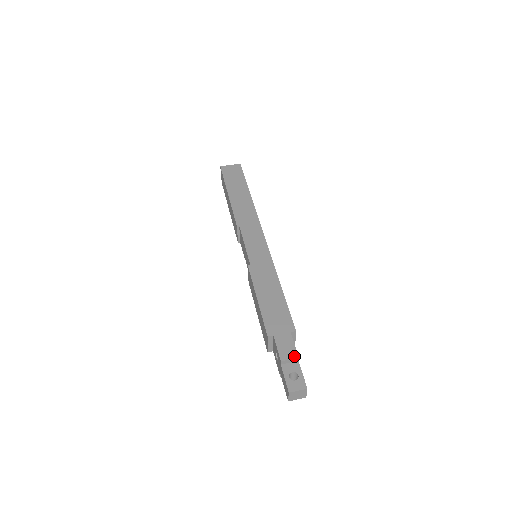
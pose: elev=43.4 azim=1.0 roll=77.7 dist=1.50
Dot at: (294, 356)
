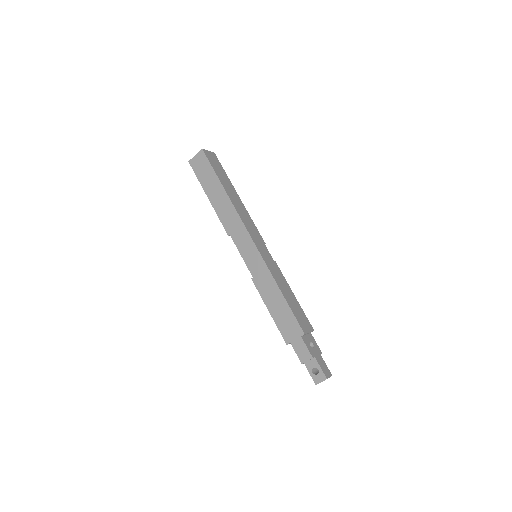
Dot at: (309, 358)
